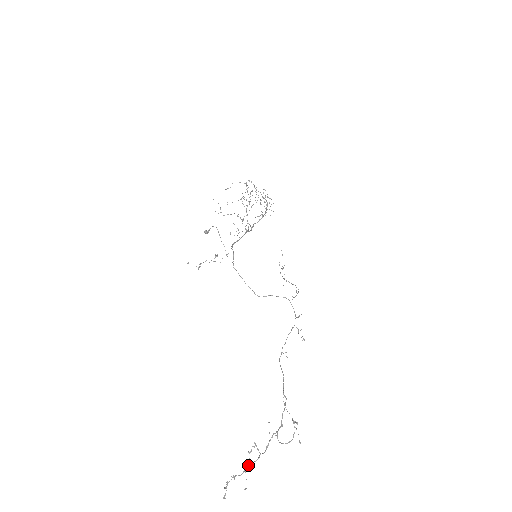
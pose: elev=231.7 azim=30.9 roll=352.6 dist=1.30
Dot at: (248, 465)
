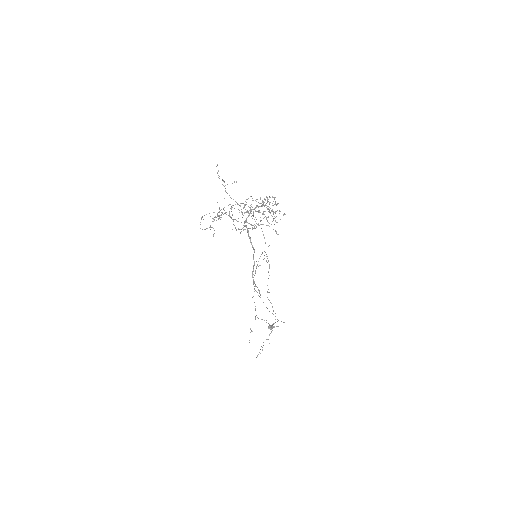
Dot at: occluded
